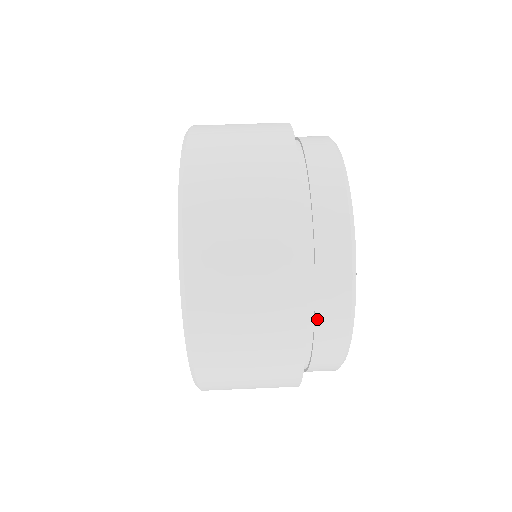
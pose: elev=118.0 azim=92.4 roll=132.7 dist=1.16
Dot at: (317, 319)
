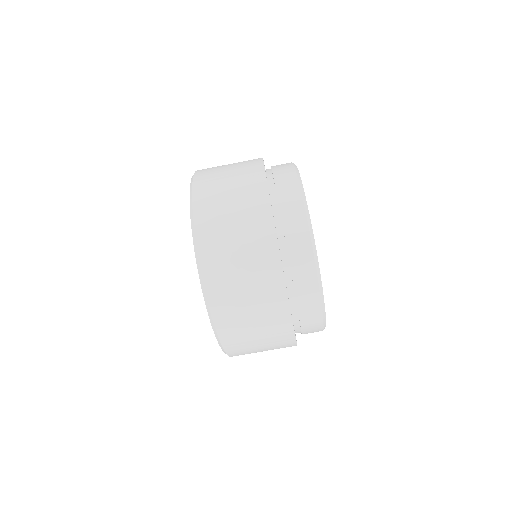
Dot at: (299, 307)
